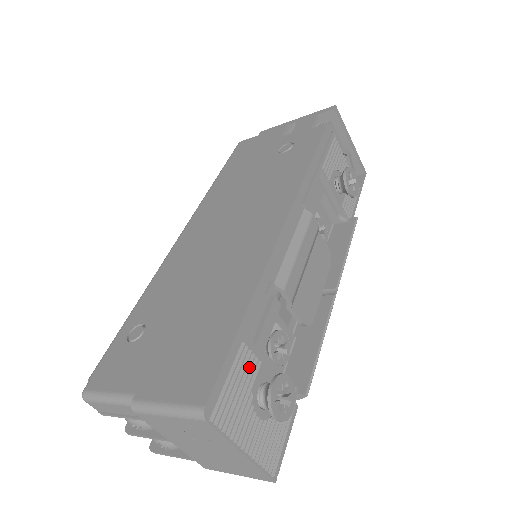
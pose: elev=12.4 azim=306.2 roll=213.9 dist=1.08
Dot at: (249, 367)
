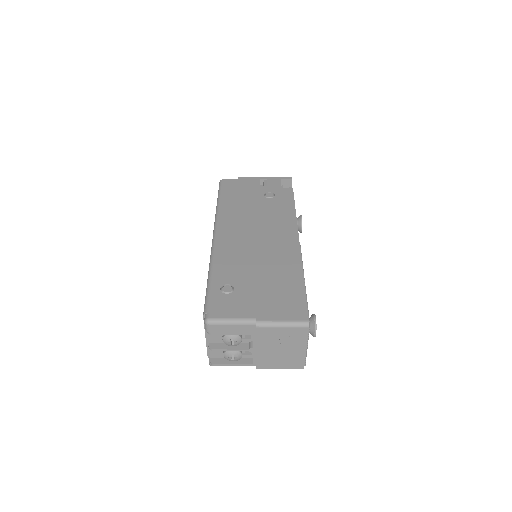
Dot at: occluded
